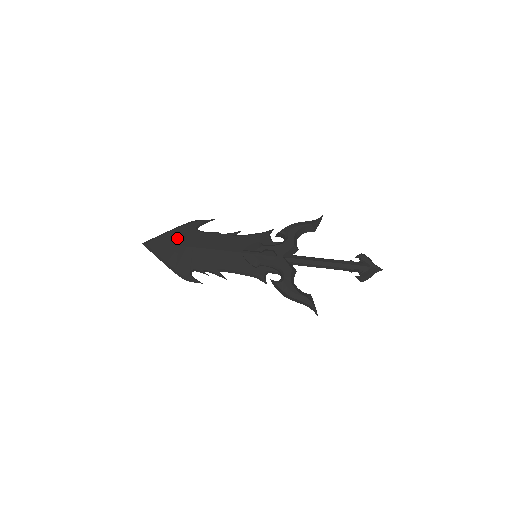
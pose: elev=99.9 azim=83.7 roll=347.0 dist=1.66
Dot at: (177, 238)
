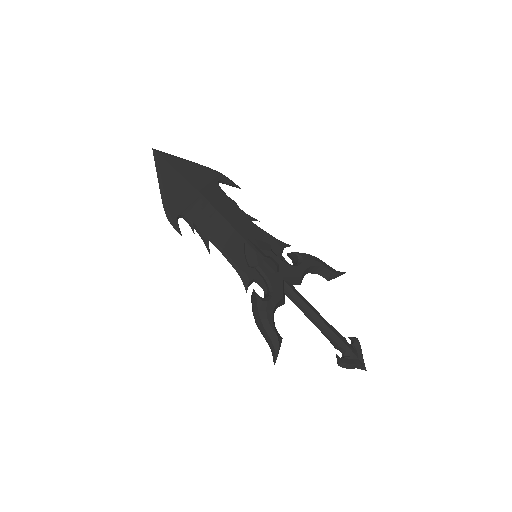
Dot at: (193, 173)
